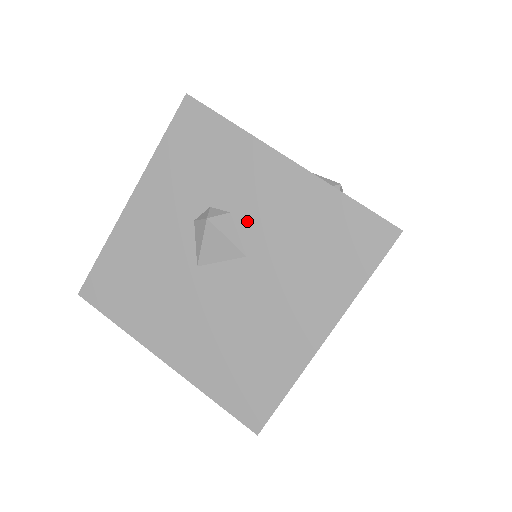
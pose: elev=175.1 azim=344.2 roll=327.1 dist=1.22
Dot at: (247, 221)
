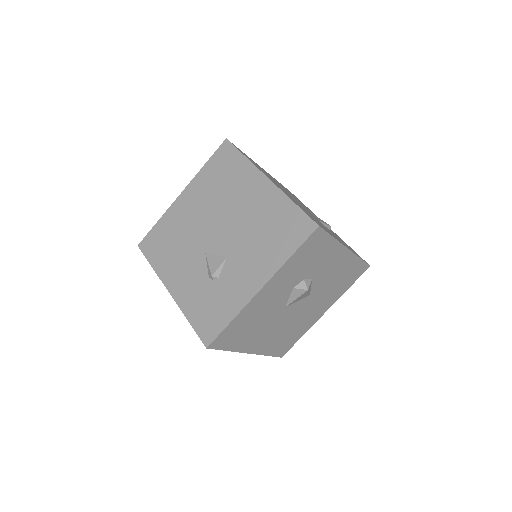
Dot at: (318, 280)
